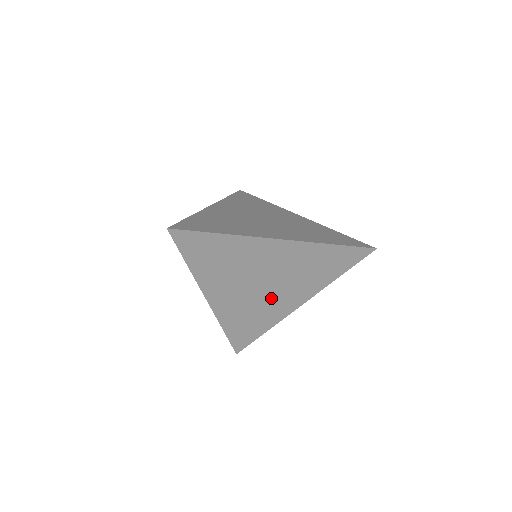
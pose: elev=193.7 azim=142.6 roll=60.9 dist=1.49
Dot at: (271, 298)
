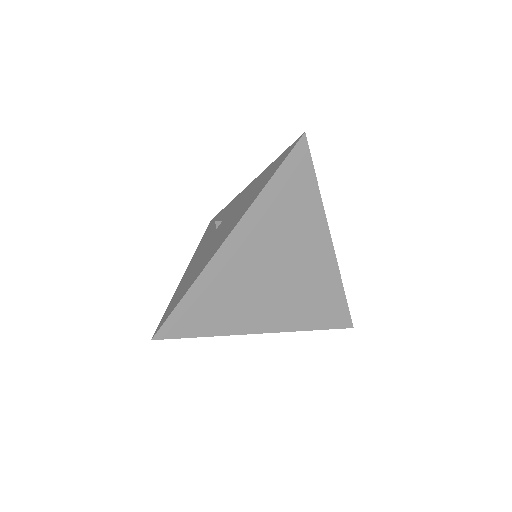
Dot at: occluded
